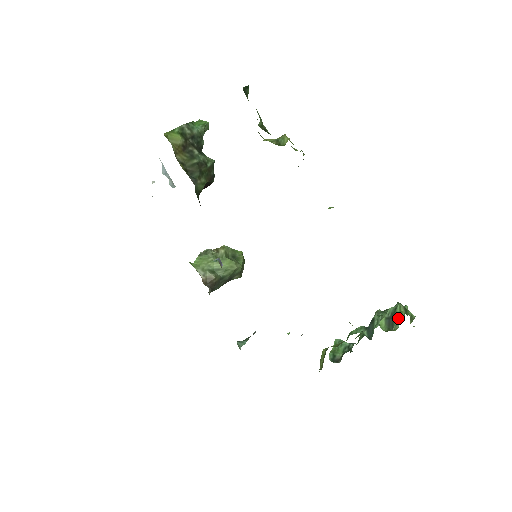
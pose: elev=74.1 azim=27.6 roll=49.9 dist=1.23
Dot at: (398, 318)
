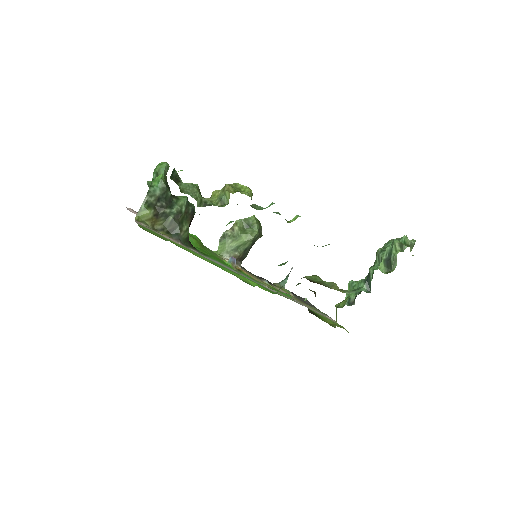
Dot at: (394, 259)
